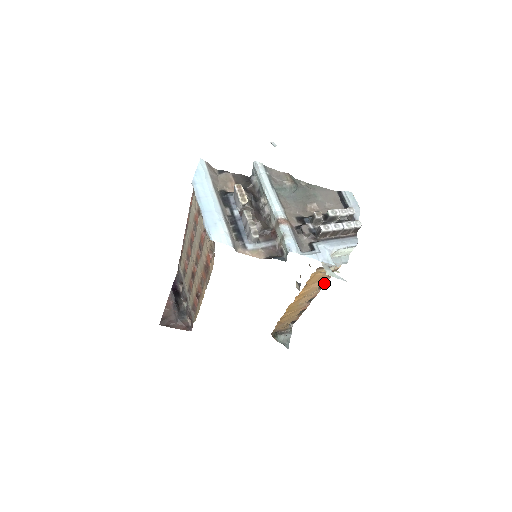
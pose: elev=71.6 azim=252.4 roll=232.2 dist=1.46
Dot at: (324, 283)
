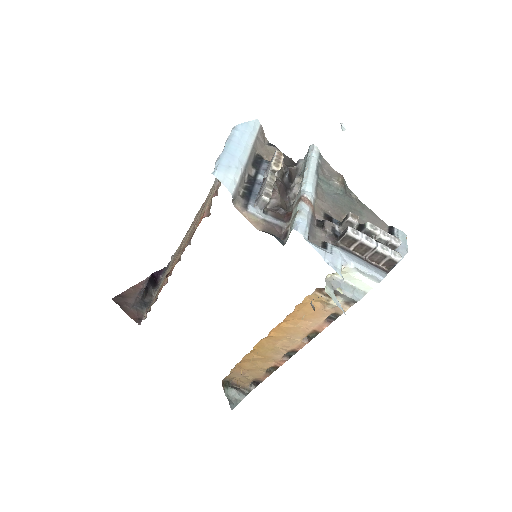
Dot at: (317, 331)
